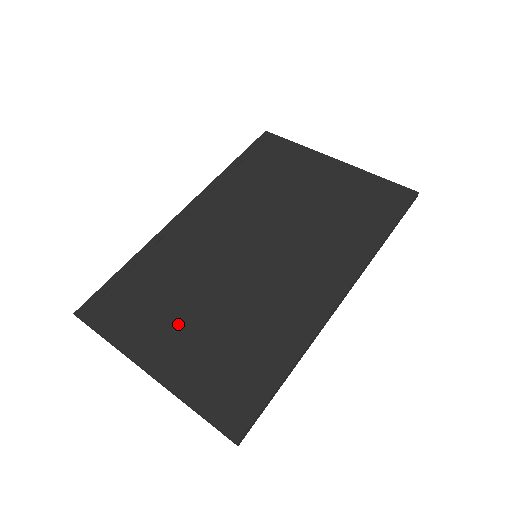
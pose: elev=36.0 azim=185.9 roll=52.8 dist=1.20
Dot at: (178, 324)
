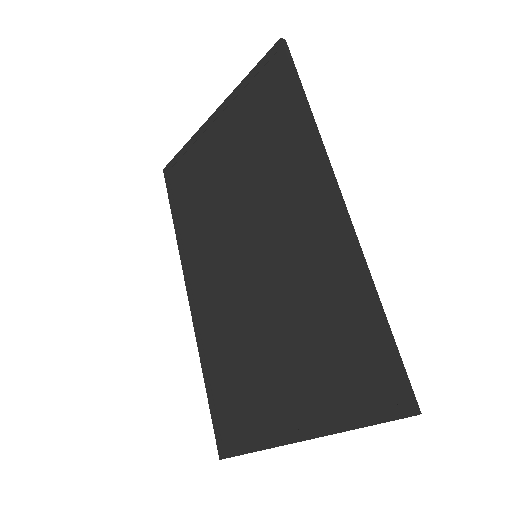
Dot at: (274, 378)
